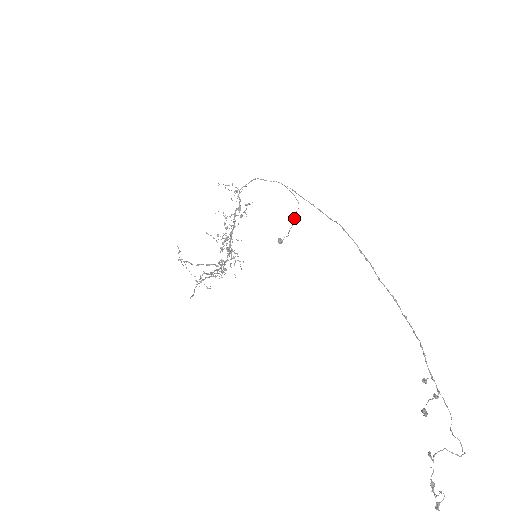
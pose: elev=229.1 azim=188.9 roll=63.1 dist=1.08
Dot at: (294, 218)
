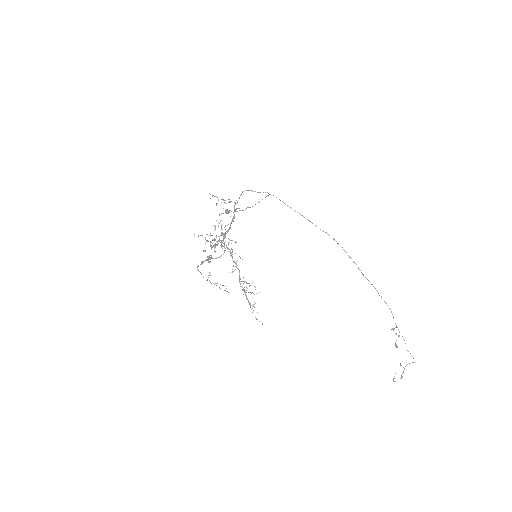
Dot at: occluded
